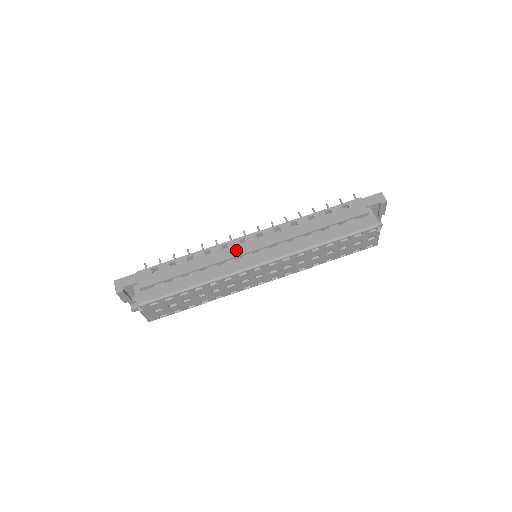
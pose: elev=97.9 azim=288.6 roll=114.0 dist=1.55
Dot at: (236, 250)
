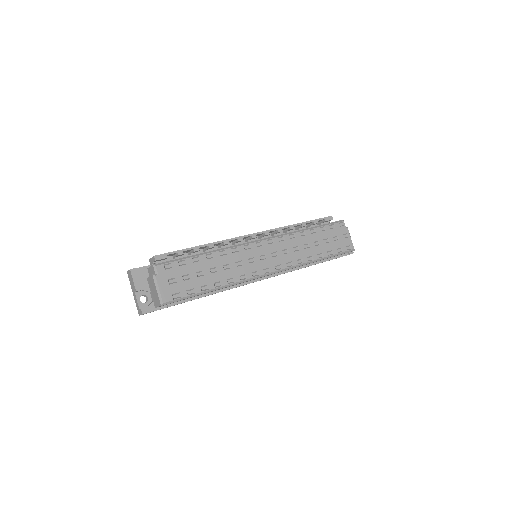
Dot at: occluded
